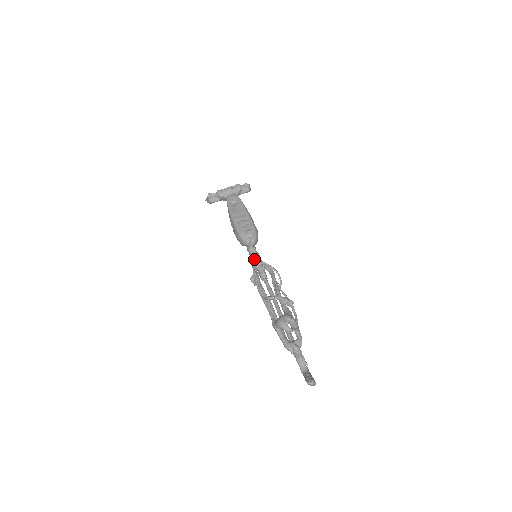
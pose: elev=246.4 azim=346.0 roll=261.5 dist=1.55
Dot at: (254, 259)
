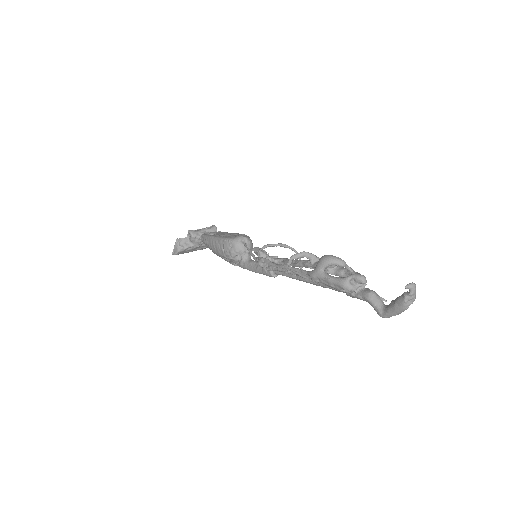
Dot at: (253, 263)
